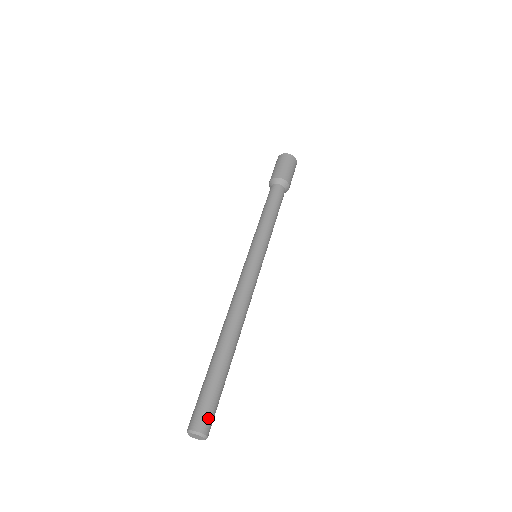
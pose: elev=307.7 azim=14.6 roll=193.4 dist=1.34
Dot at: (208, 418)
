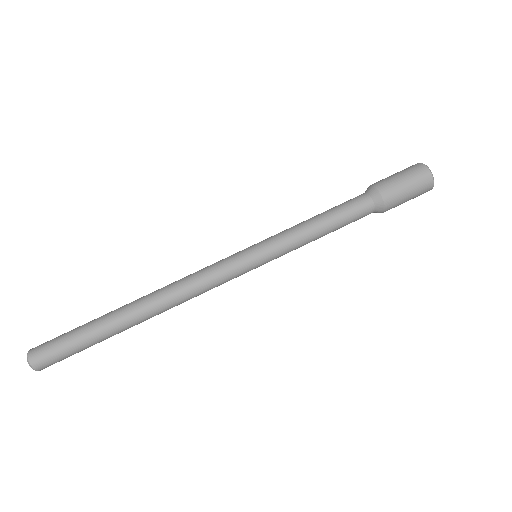
Dot at: (52, 363)
